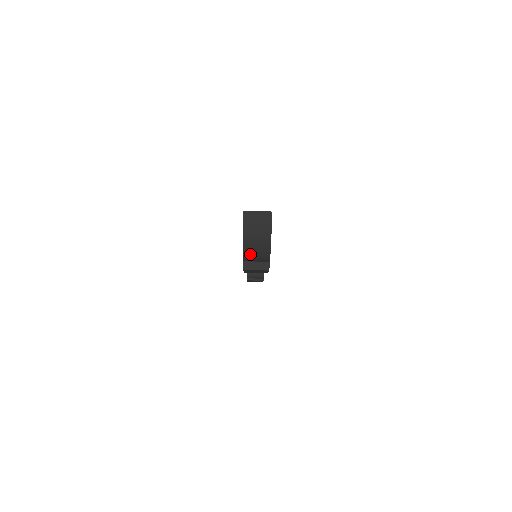
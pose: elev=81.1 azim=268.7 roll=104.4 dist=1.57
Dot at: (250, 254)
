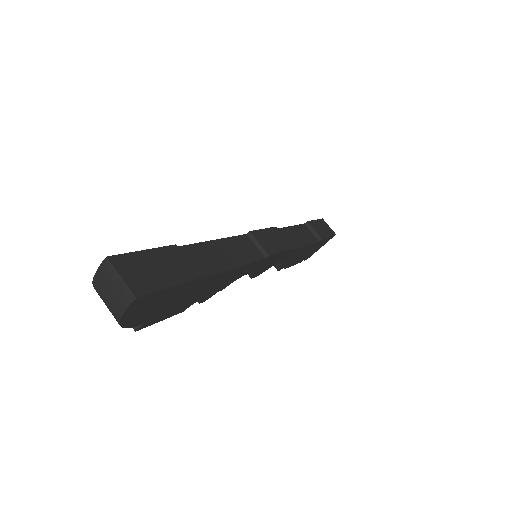
Dot at: occluded
